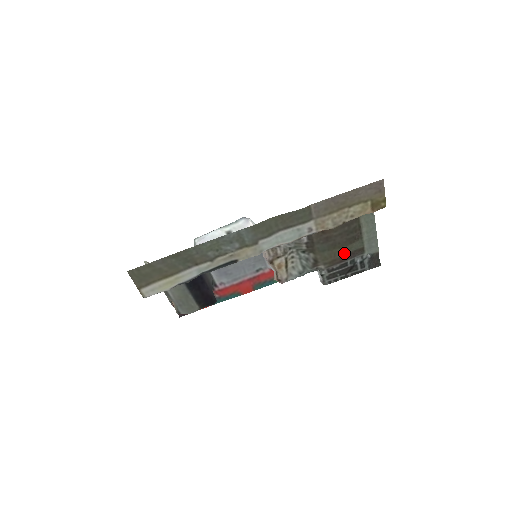
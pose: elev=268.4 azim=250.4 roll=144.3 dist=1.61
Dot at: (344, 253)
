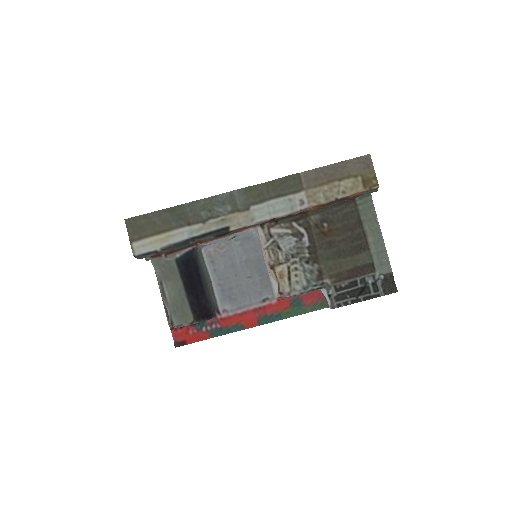
Dot at: (351, 266)
